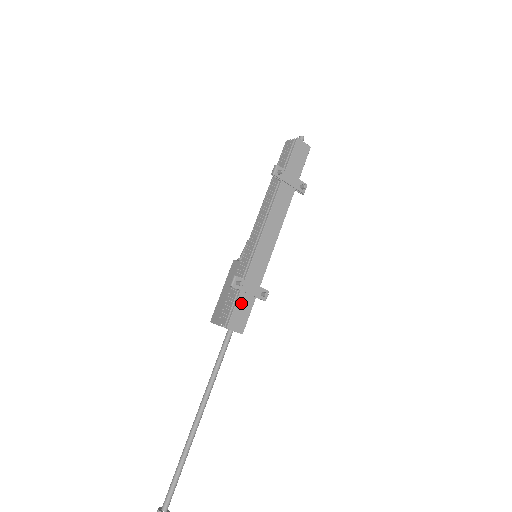
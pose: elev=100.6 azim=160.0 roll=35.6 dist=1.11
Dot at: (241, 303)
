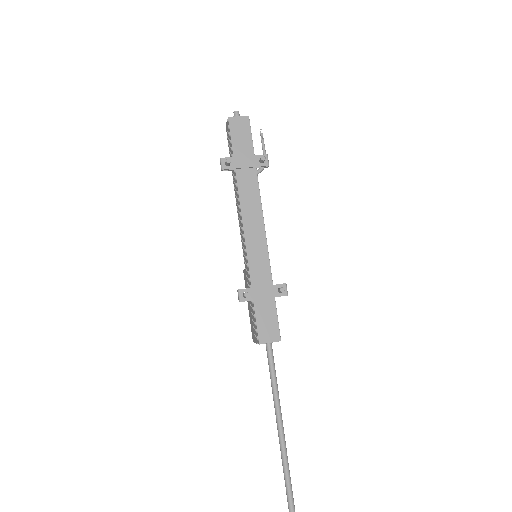
Dot at: (261, 312)
